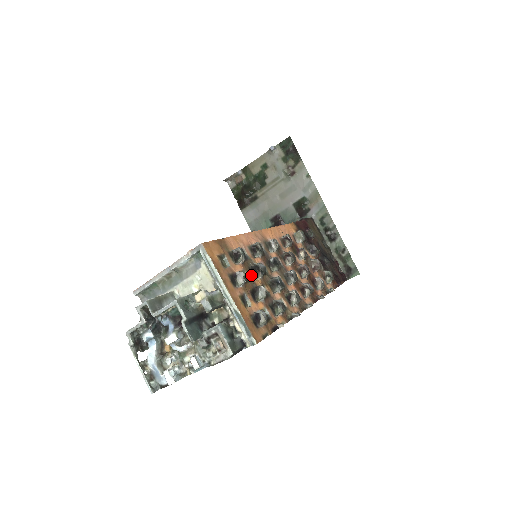
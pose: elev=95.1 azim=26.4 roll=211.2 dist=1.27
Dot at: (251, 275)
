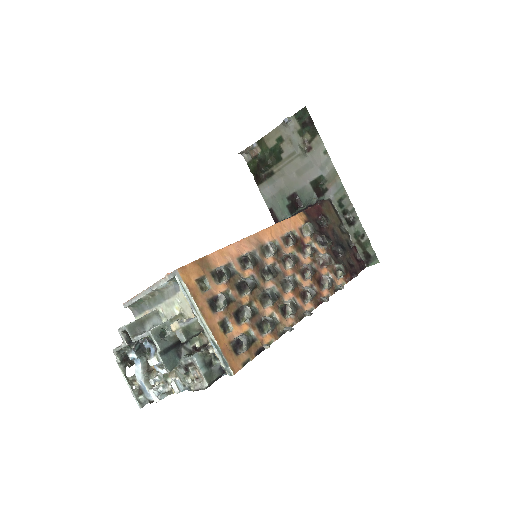
Dot at: (237, 293)
